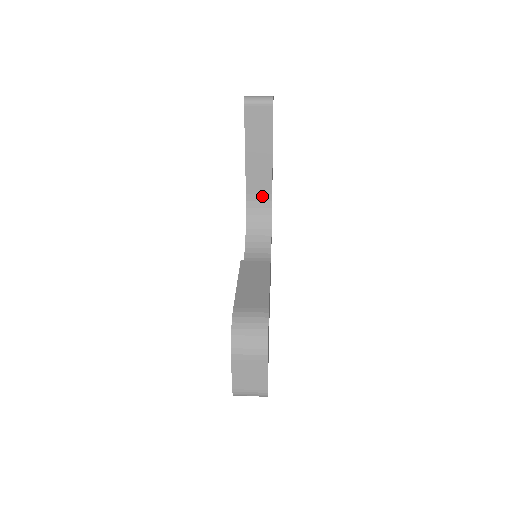
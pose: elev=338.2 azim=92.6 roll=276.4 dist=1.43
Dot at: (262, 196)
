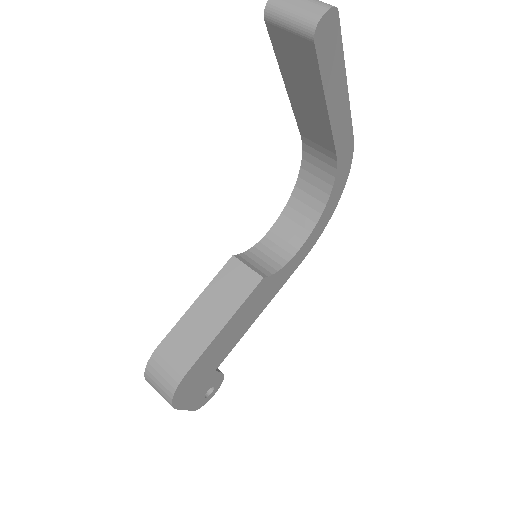
Dot at: (323, 149)
